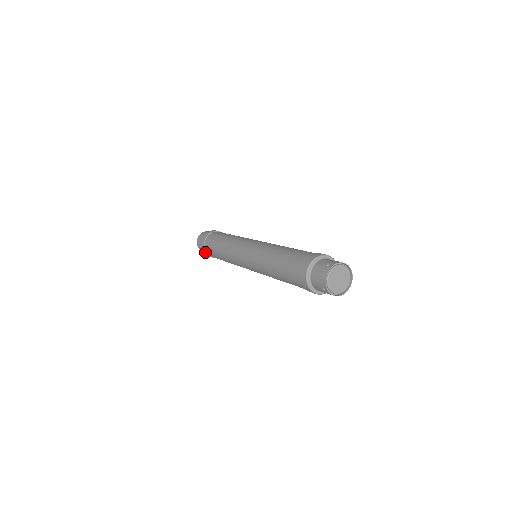
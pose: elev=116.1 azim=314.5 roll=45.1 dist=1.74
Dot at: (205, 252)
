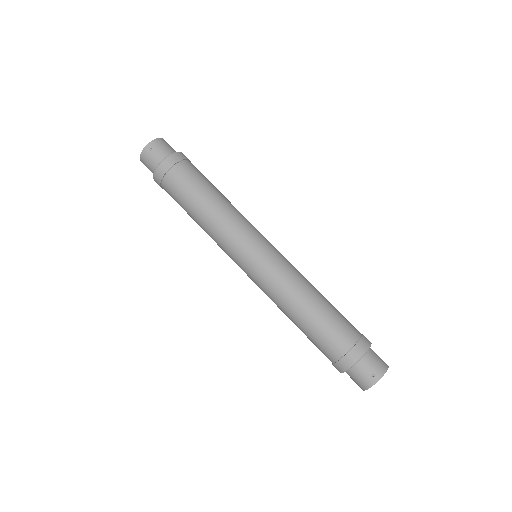
Dot at: occluded
